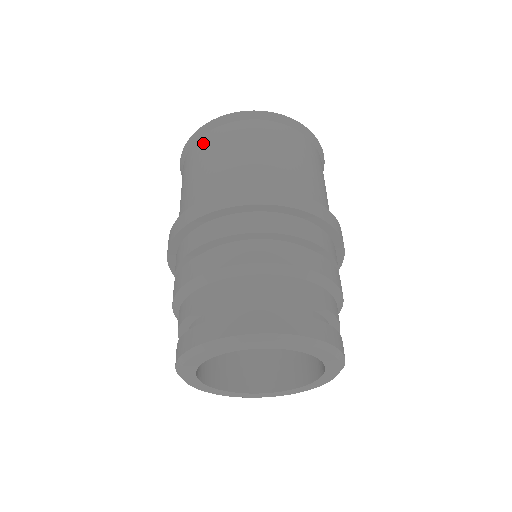
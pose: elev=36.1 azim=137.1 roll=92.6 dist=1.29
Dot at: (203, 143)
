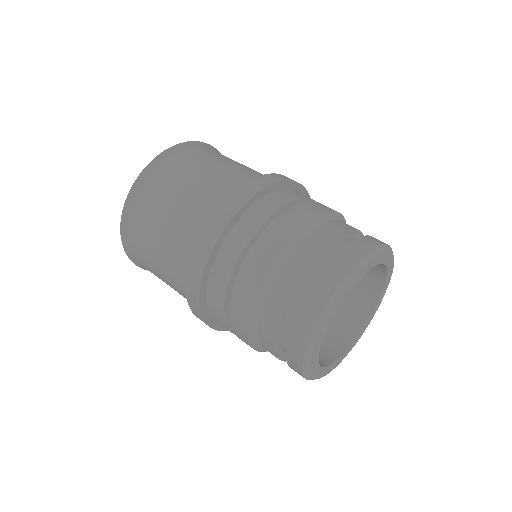
Dot at: (145, 201)
